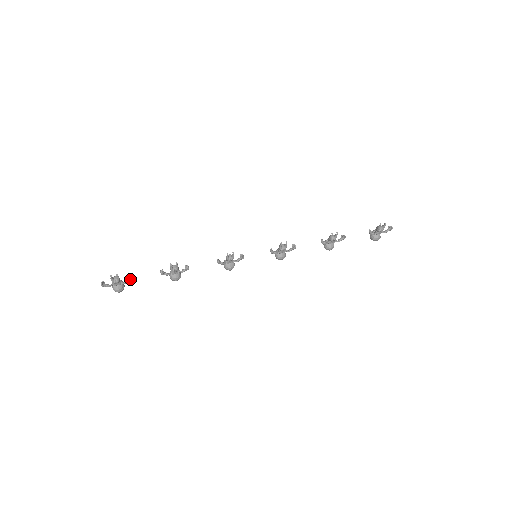
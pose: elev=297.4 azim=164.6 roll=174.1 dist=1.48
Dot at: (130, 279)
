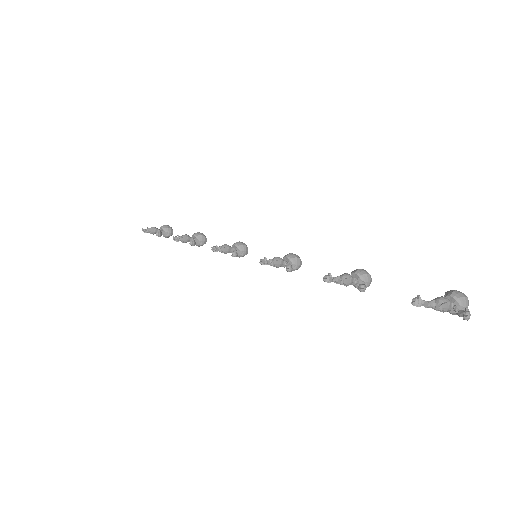
Dot at: (158, 235)
